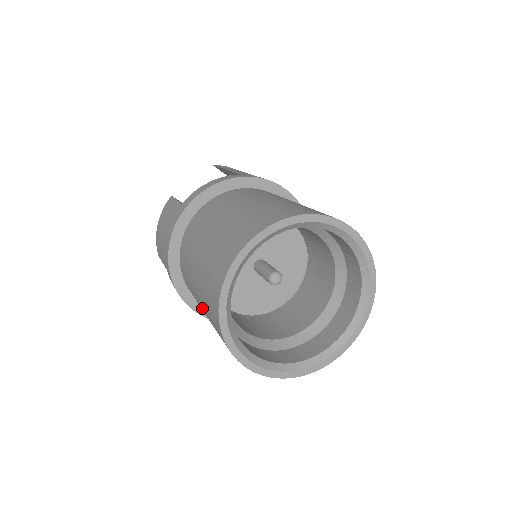
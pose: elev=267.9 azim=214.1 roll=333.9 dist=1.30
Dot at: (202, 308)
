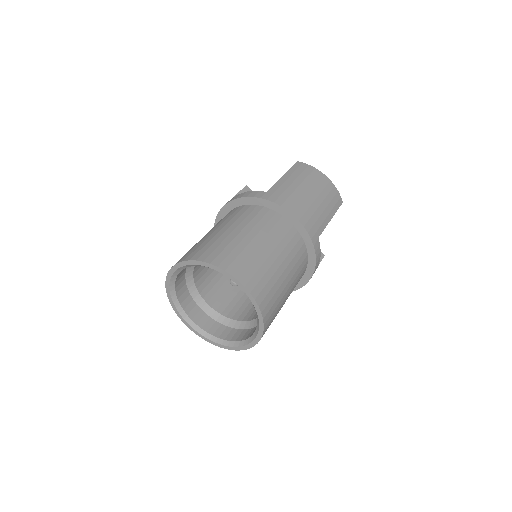
Dot at: occluded
